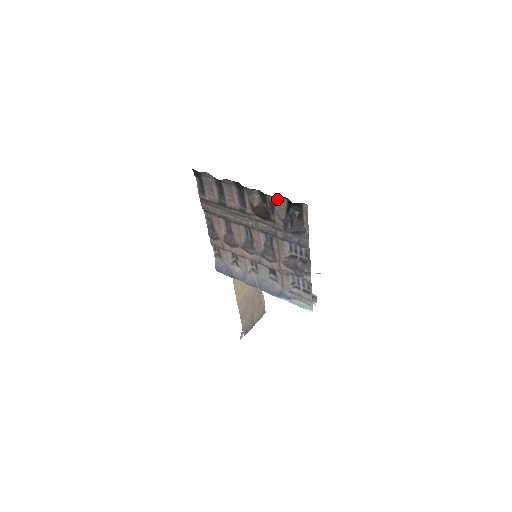
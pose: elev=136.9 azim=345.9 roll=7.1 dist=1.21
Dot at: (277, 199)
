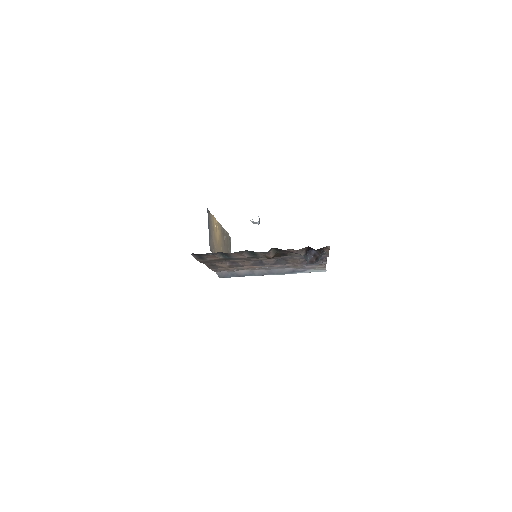
Dot at: (296, 250)
